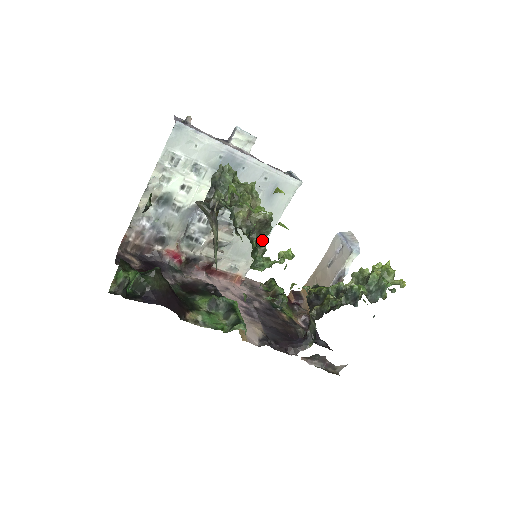
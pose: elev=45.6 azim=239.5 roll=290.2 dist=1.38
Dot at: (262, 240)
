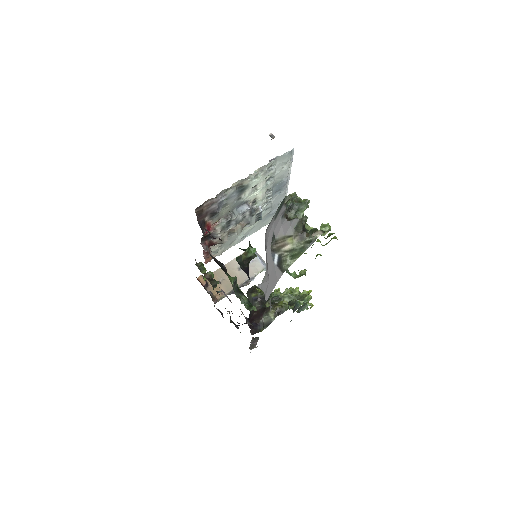
Dot at: occluded
